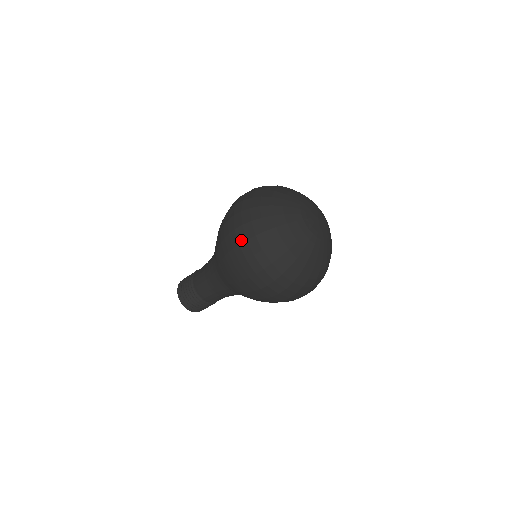
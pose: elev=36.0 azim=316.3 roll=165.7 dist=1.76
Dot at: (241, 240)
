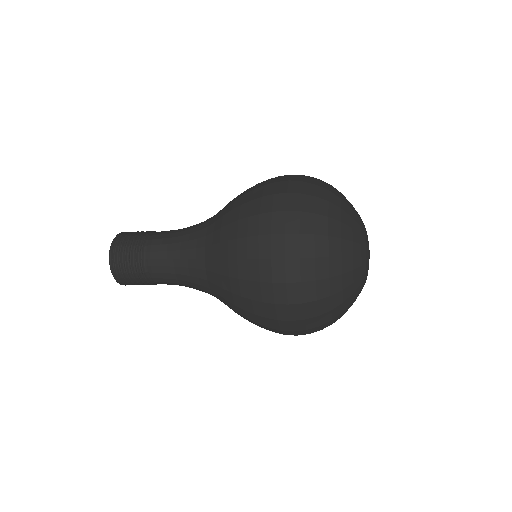
Dot at: (296, 318)
